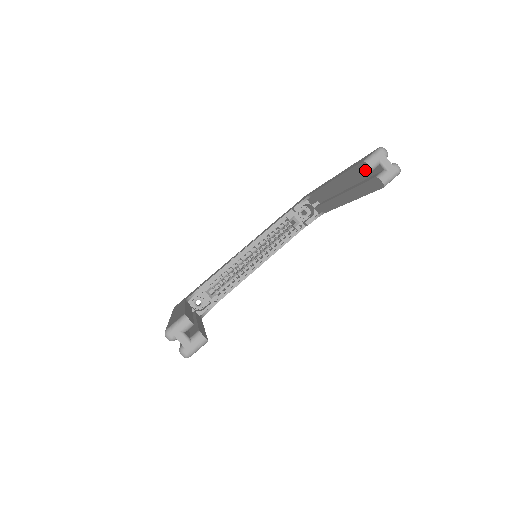
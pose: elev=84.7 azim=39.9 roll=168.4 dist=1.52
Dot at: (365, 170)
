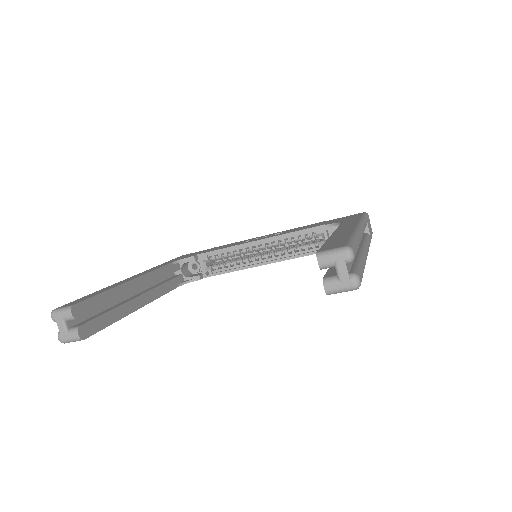
Dot at: occluded
